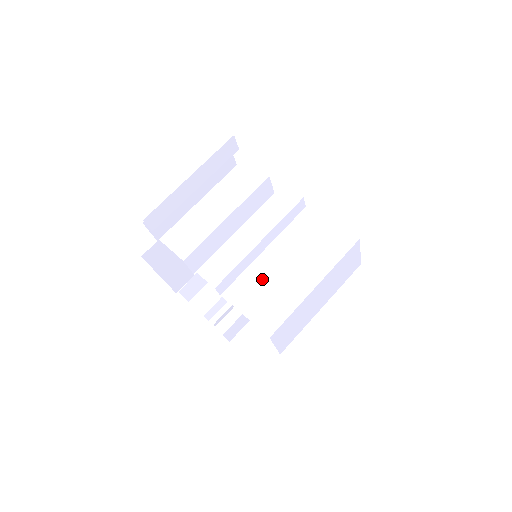
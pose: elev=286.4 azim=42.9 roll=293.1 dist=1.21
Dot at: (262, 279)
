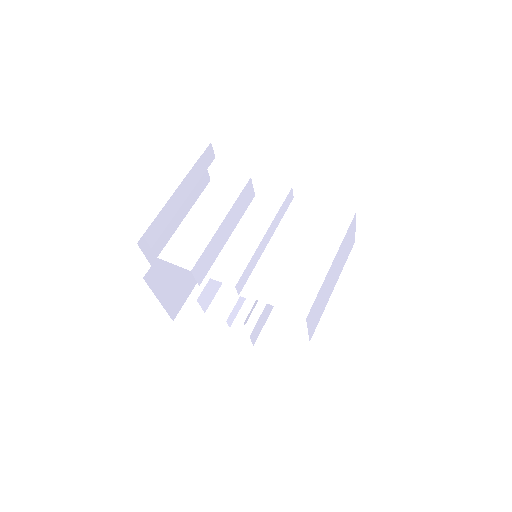
Dot at: (278, 268)
